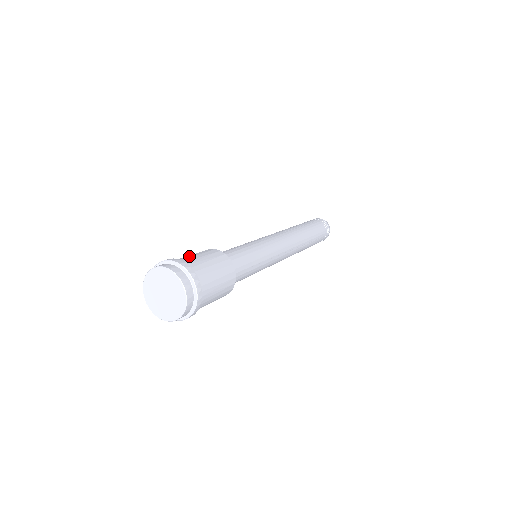
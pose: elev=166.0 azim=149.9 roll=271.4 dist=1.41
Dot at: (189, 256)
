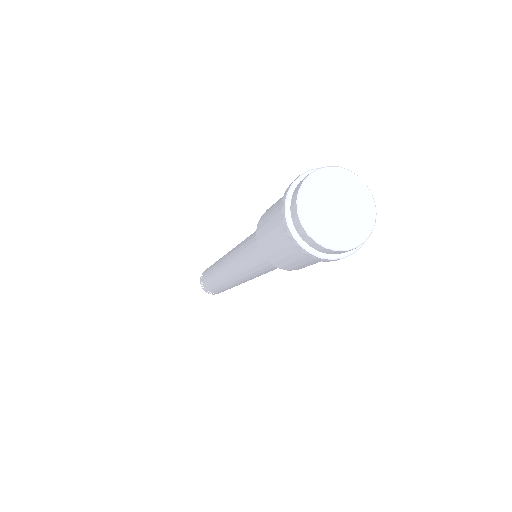
Dot at: occluded
